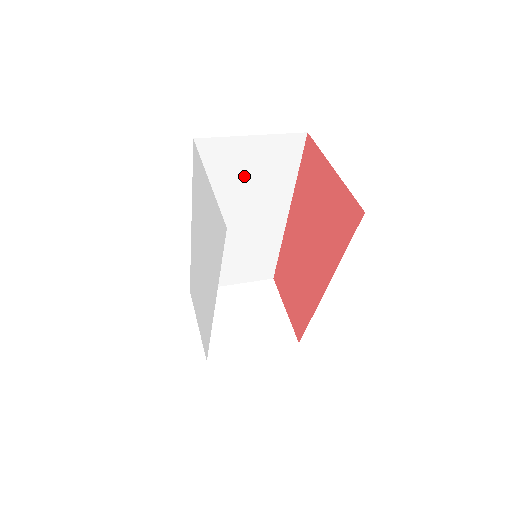
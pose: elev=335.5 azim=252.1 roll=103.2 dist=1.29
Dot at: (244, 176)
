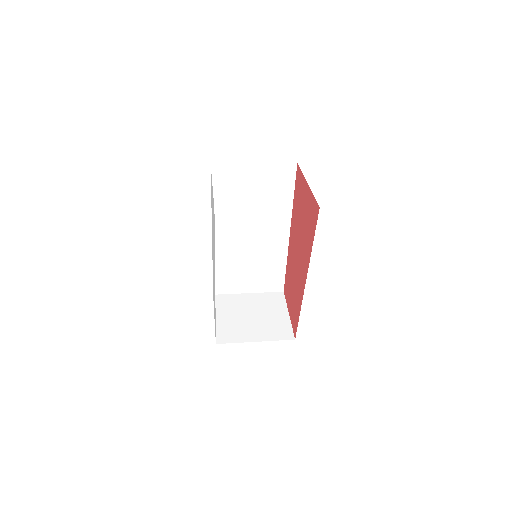
Dot at: (251, 196)
